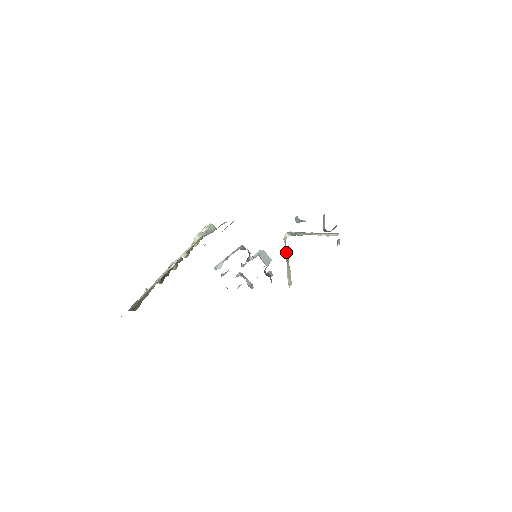
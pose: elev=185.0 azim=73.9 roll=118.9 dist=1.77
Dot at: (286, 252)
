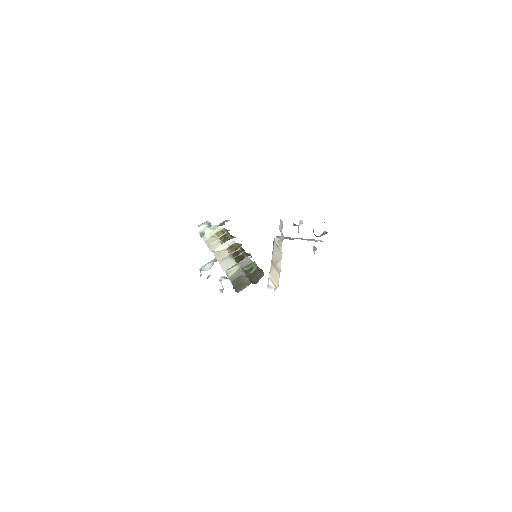
Dot at: (276, 255)
